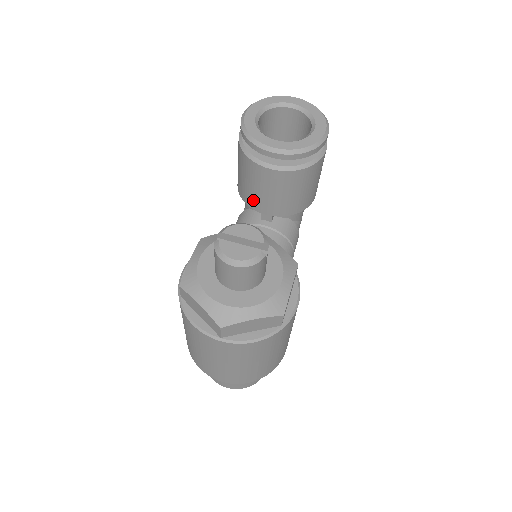
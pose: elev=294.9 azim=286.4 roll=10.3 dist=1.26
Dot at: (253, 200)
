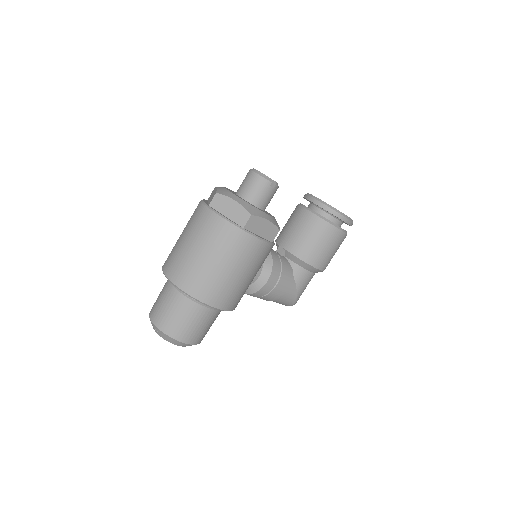
Dot at: (282, 235)
